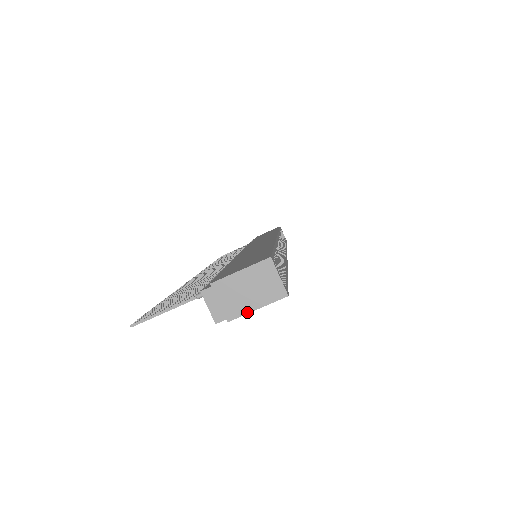
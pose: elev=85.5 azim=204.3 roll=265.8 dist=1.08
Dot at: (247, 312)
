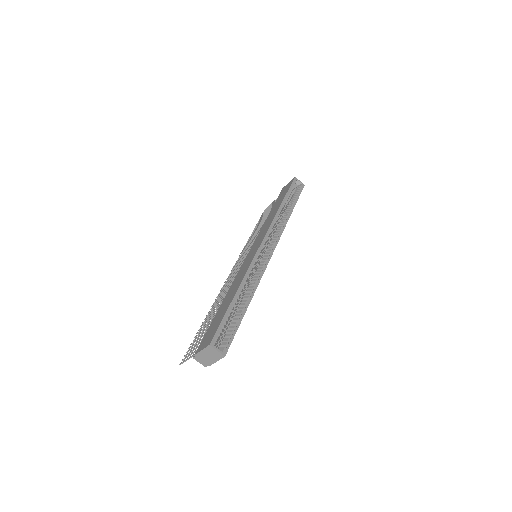
Dot at: occluded
